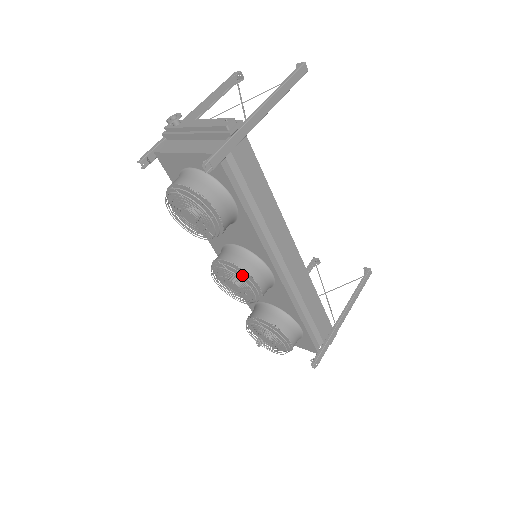
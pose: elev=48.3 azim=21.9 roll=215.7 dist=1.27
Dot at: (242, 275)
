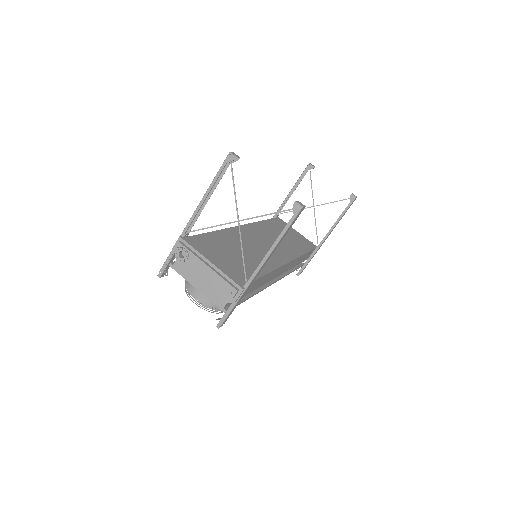
Dot at: occluded
